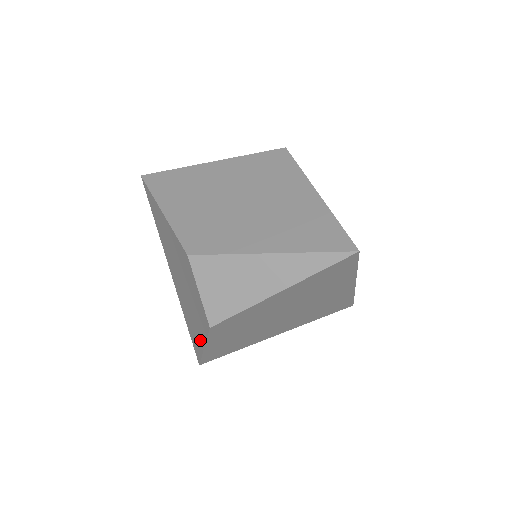
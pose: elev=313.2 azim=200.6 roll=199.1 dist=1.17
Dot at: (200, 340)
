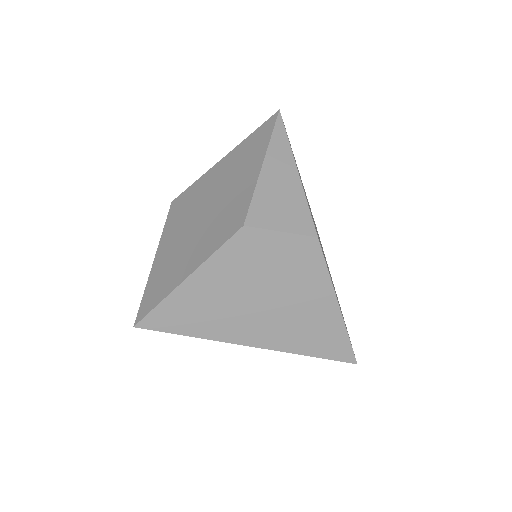
Dot at: (329, 307)
